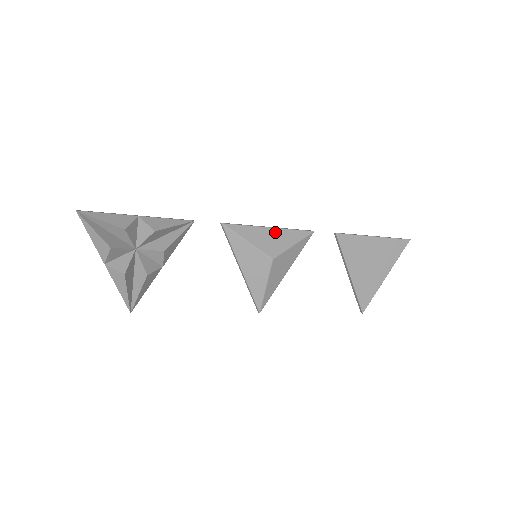
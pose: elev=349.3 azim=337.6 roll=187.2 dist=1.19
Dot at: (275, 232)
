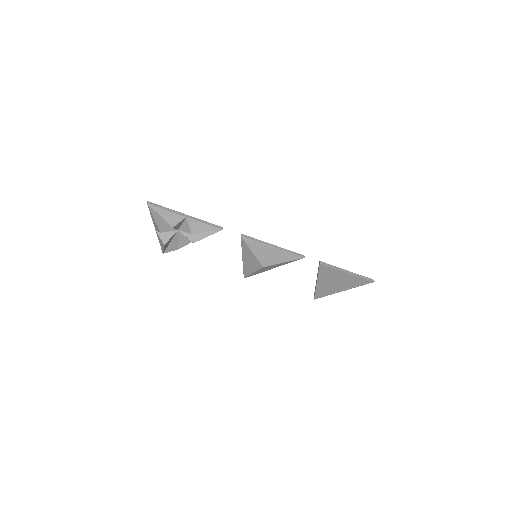
Dot at: (275, 251)
